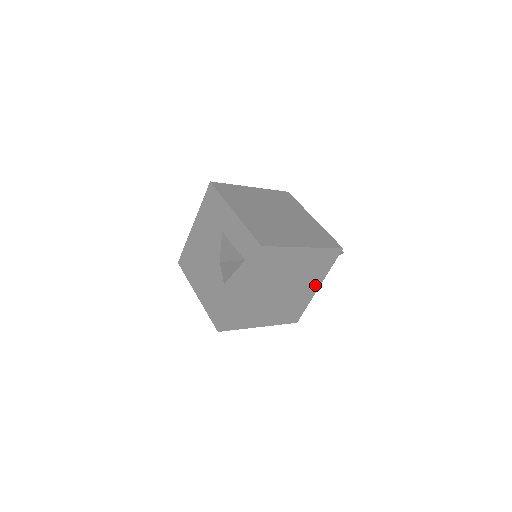
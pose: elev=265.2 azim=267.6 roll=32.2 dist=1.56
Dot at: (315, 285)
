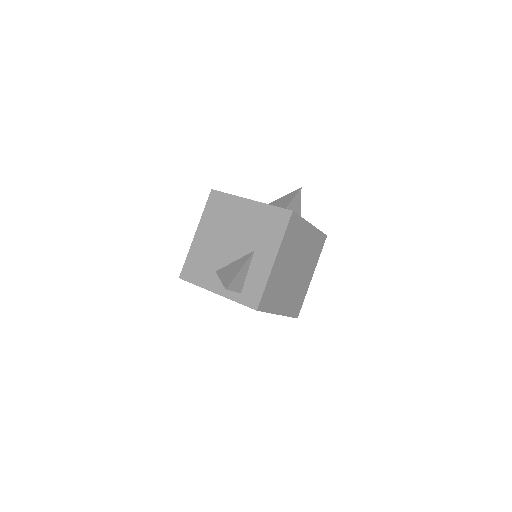
Dot at: occluded
